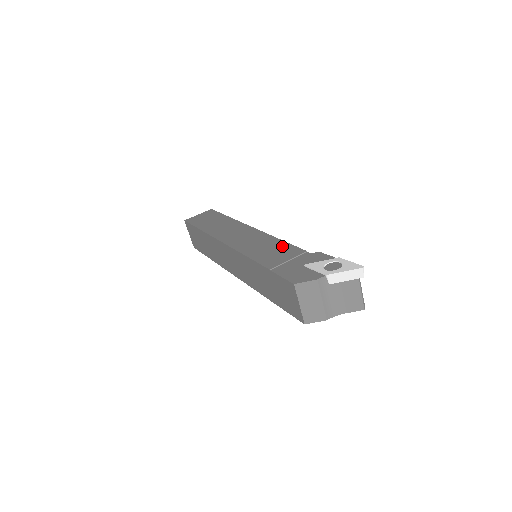
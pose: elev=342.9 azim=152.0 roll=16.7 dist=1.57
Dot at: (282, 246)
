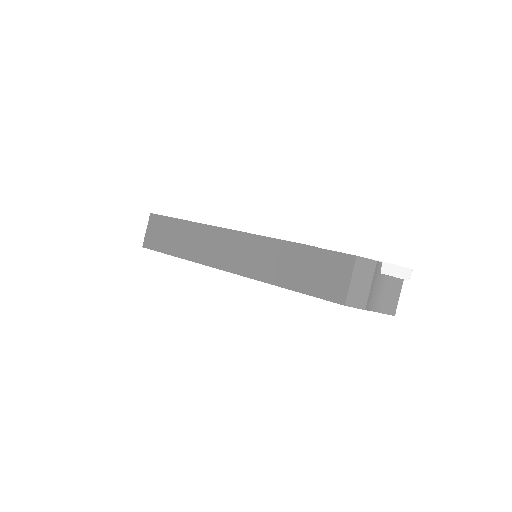
Dot at: occluded
